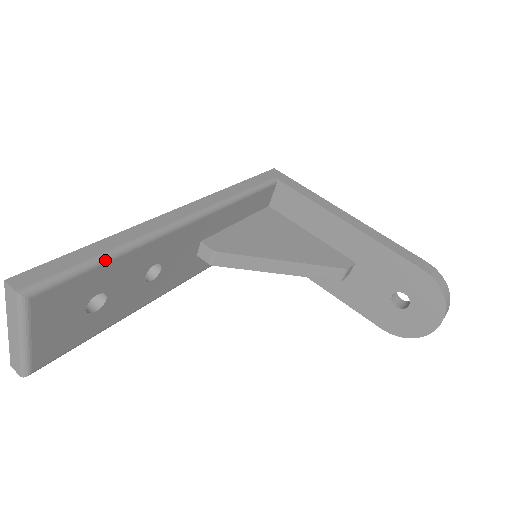
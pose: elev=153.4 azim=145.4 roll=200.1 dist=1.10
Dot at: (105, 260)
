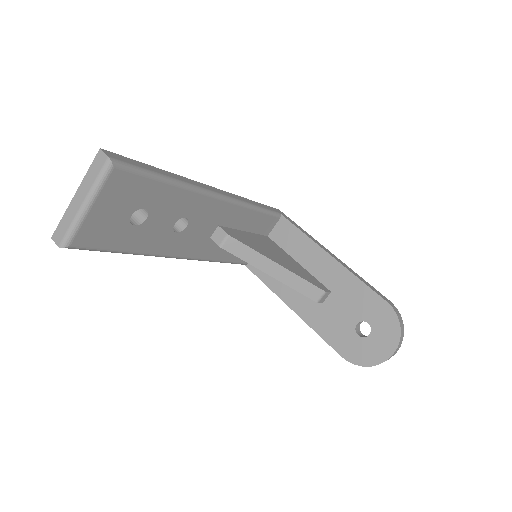
Dot at: (165, 180)
